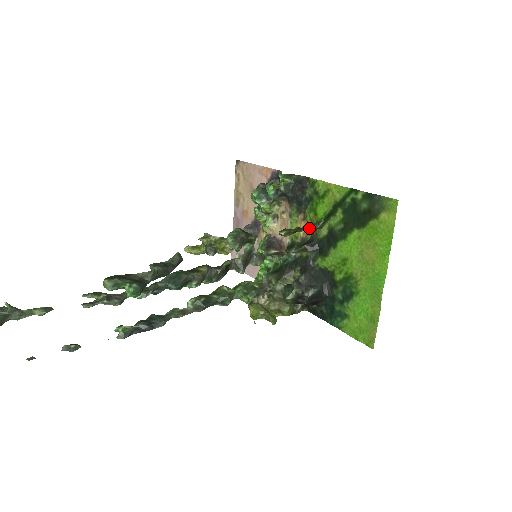
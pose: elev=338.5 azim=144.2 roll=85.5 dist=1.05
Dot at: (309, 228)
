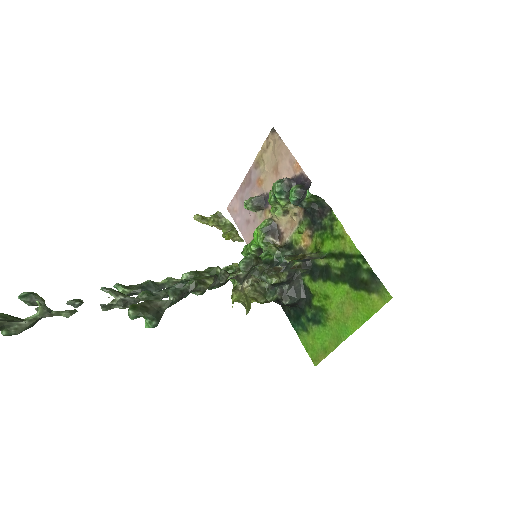
Dot at: (311, 257)
